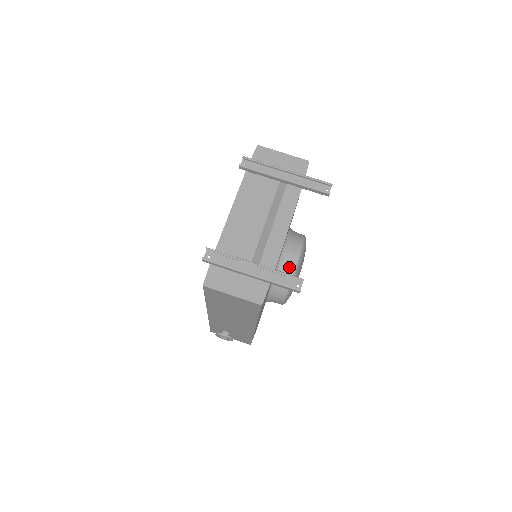
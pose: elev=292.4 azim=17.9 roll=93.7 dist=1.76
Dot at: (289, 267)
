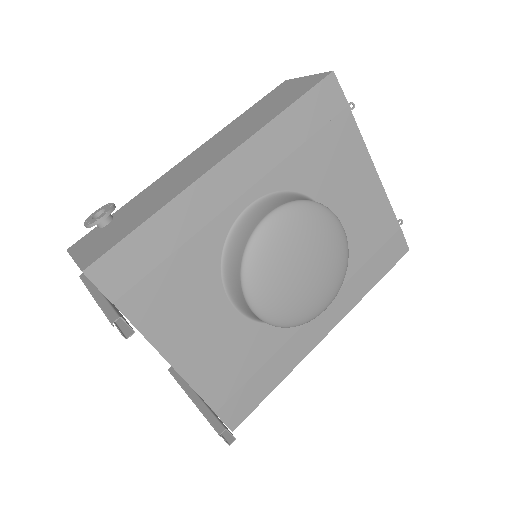
Dot at: occluded
